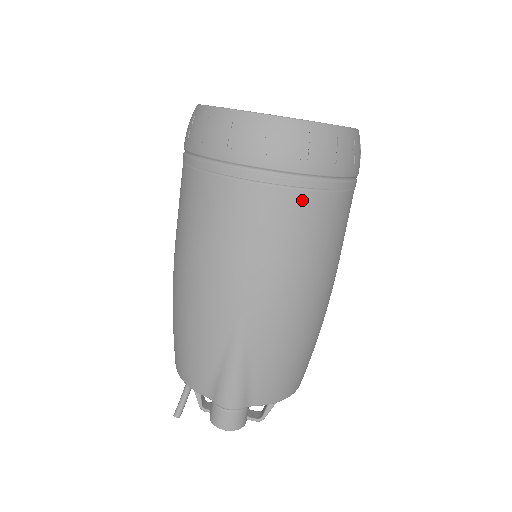
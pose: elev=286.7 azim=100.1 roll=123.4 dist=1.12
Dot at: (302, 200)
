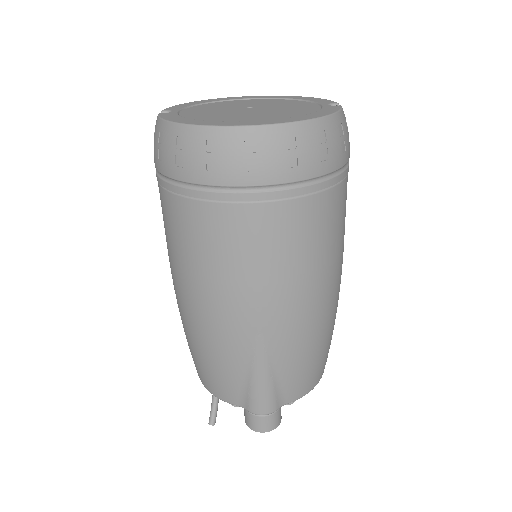
Dot at: (299, 208)
